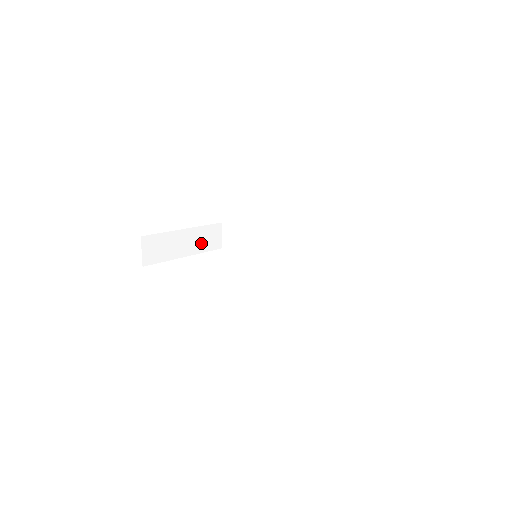
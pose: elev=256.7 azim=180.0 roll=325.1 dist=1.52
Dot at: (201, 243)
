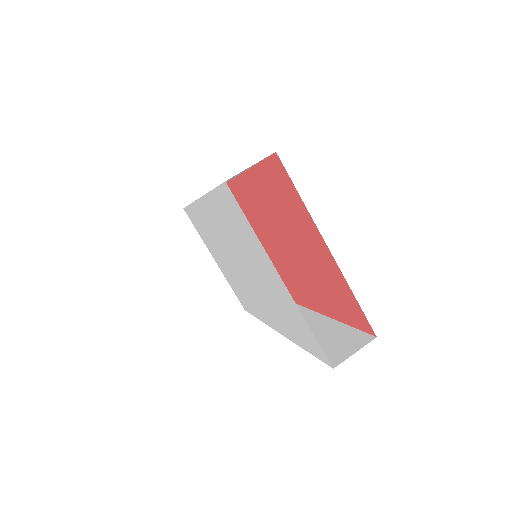
Dot at: occluded
